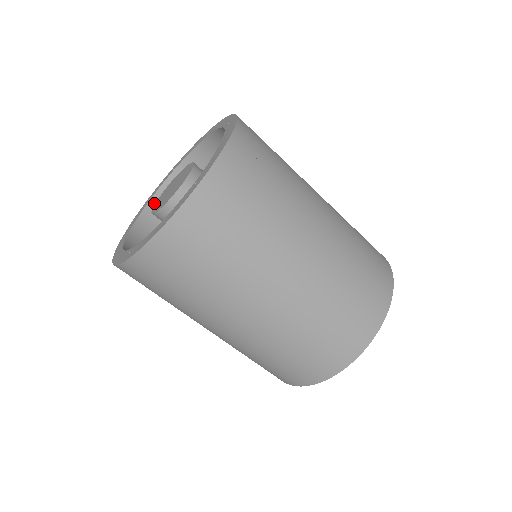
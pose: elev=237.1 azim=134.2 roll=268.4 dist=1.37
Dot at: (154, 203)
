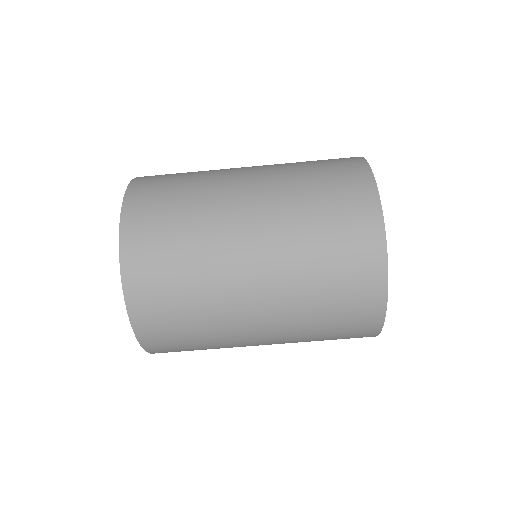
Dot at: occluded
